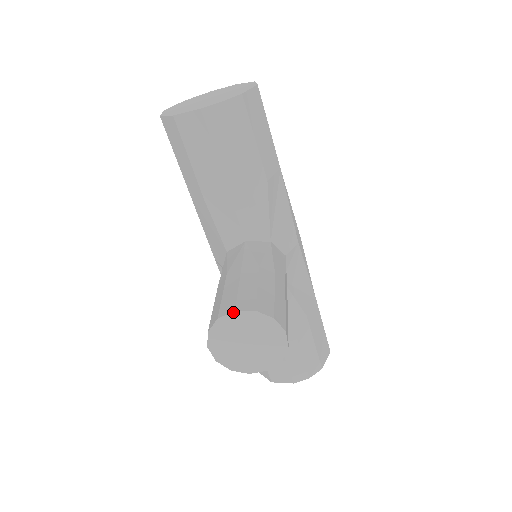
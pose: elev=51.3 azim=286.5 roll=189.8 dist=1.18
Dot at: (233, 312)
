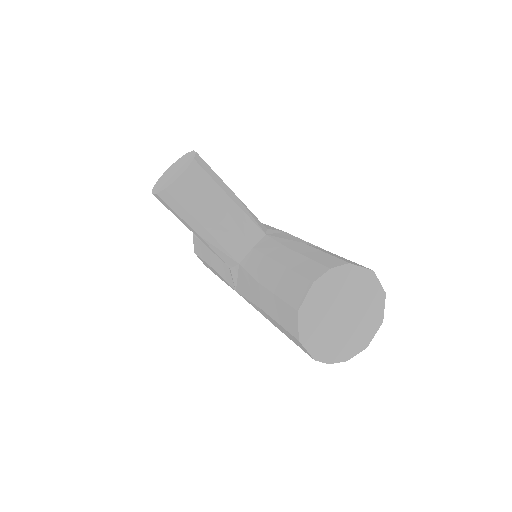
Dot at: (166, 171)
